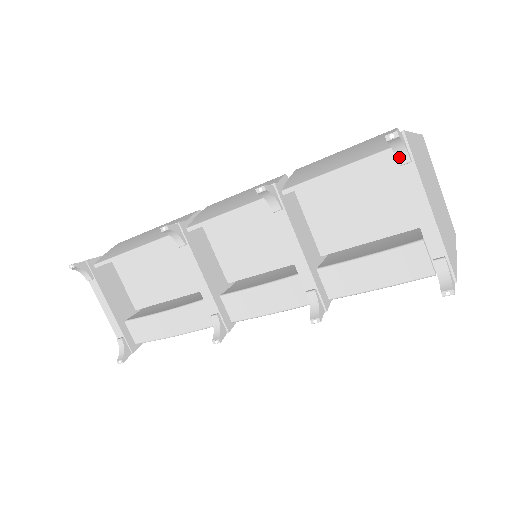
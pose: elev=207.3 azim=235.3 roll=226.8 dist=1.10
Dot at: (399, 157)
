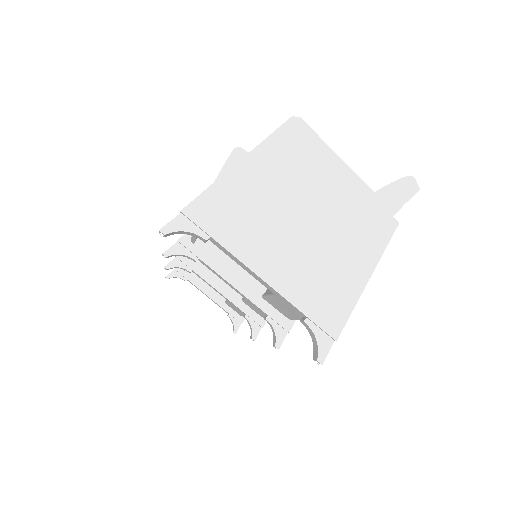
Dot at: occluded
